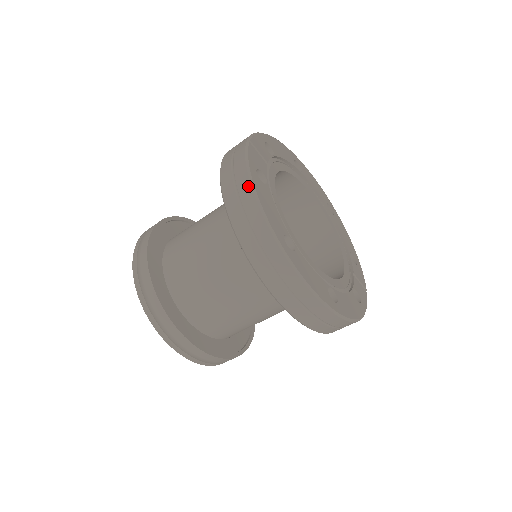
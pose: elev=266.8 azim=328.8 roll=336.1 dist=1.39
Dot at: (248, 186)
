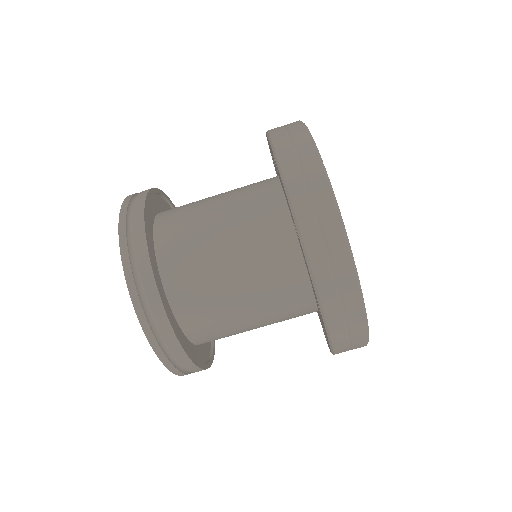
Dot at: (343, 244)
